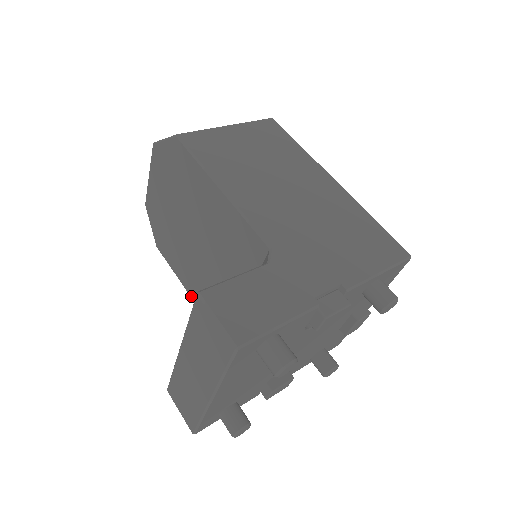
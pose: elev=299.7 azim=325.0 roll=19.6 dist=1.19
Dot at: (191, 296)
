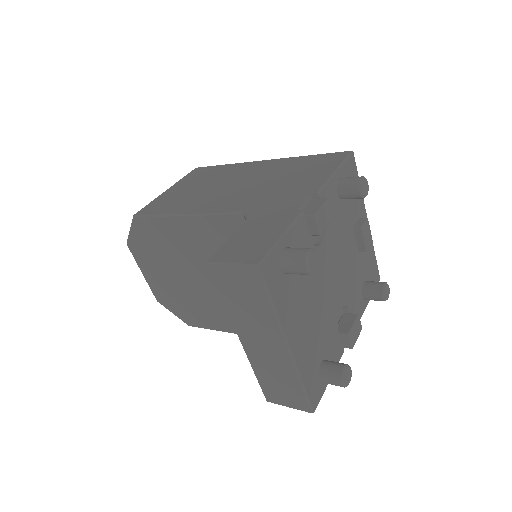
Dot at: occluded
